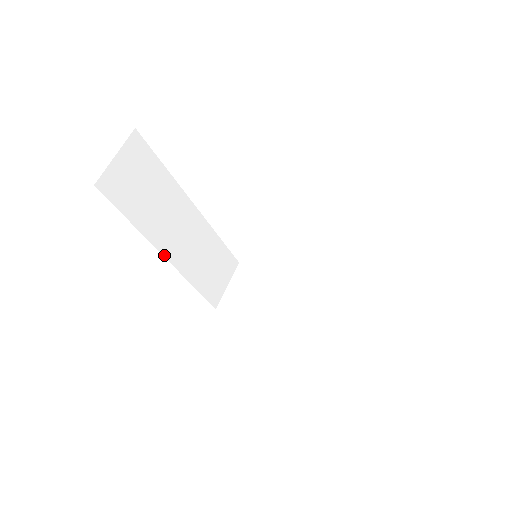
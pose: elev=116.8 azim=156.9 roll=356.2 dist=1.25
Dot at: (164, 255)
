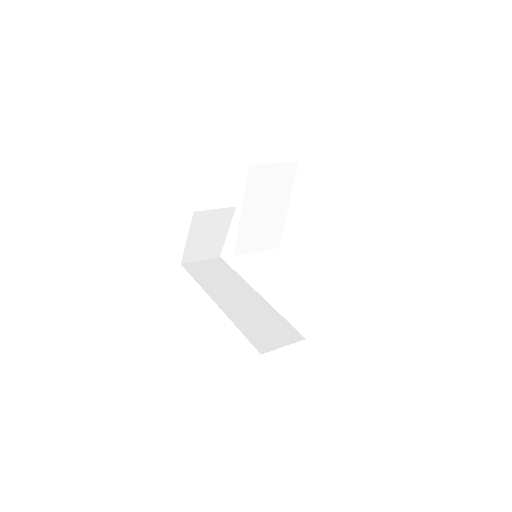
Dot at: (215, 302)
